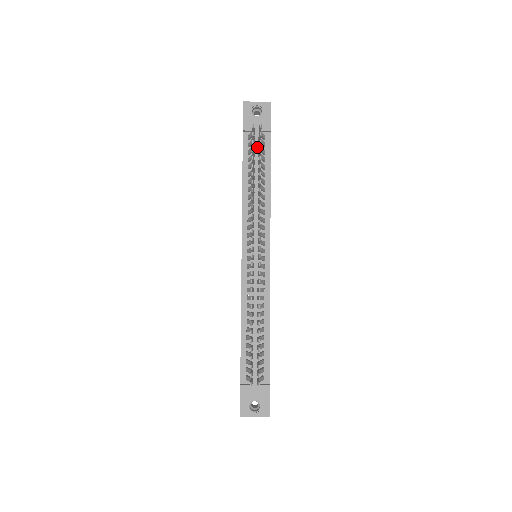
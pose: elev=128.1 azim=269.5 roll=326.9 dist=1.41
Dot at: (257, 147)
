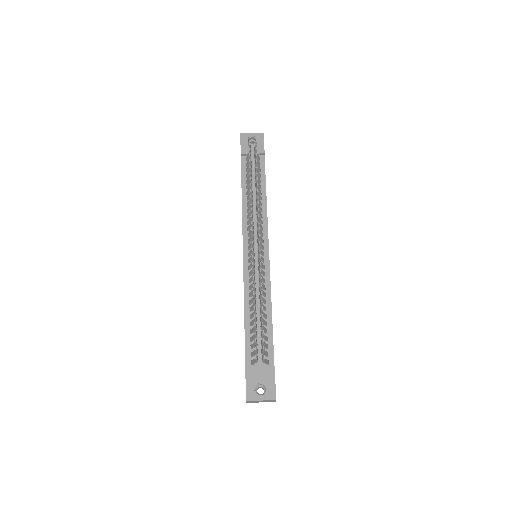
Dot at: (253, 166)
